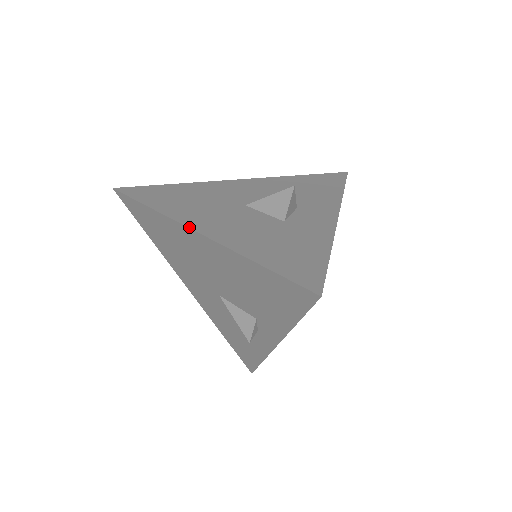
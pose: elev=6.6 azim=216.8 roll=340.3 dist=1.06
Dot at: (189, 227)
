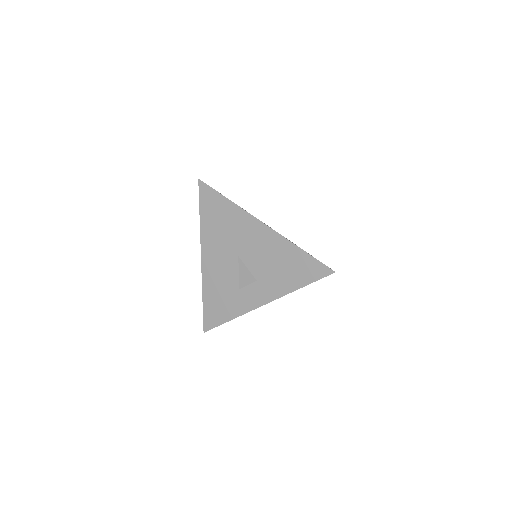
Dot at: (201, 254)
